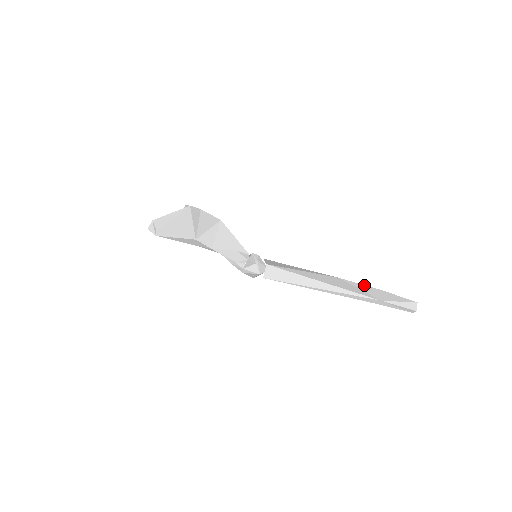
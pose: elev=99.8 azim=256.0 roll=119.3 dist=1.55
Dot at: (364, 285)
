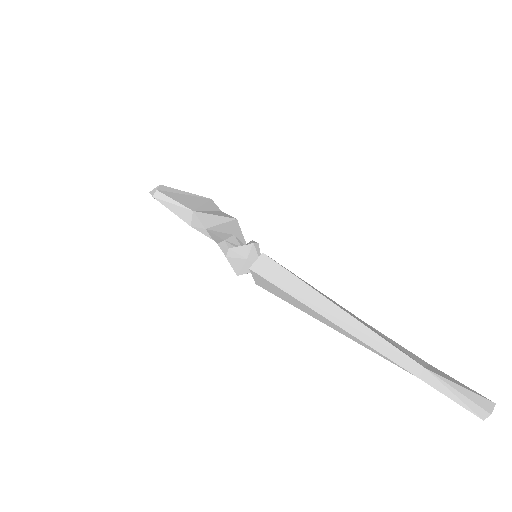
Dot at: occluded
